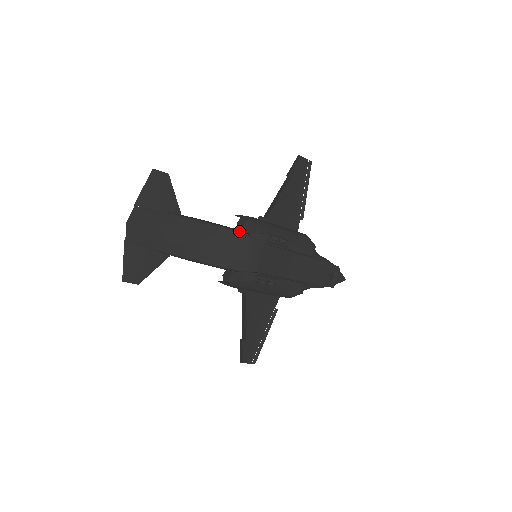
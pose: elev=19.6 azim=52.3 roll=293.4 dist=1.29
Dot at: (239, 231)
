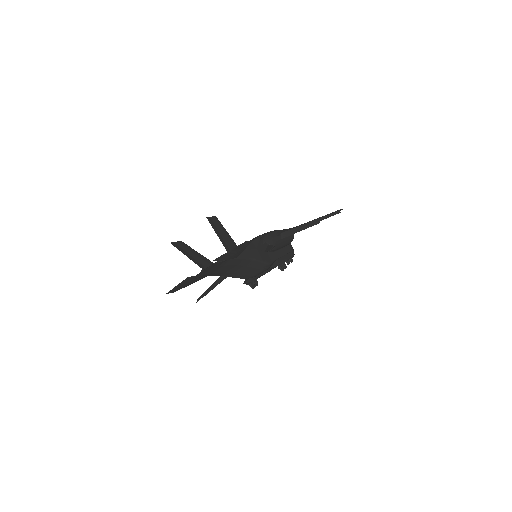
Dot at: (263, 259)
